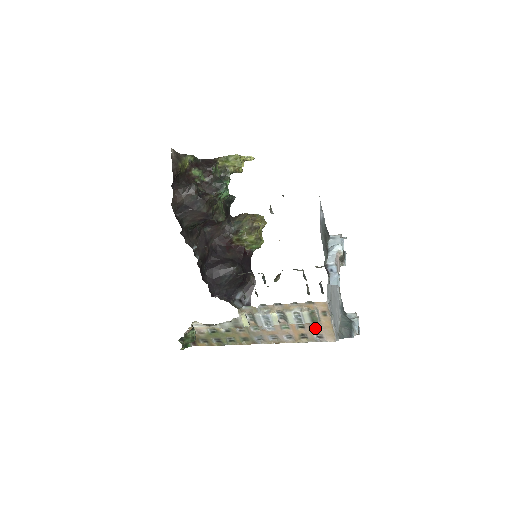
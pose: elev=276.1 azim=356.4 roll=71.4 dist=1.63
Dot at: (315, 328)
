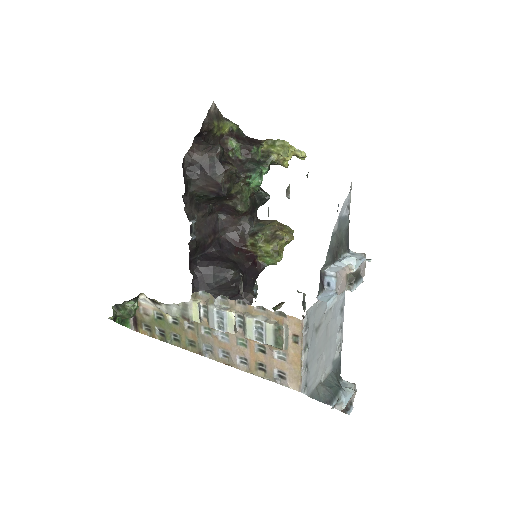
Dot at: (279, 359)
